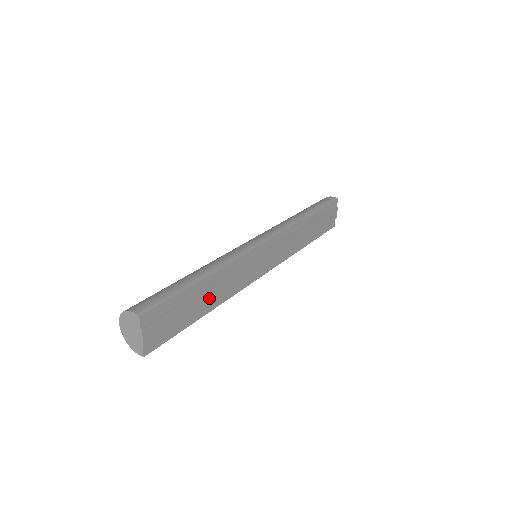
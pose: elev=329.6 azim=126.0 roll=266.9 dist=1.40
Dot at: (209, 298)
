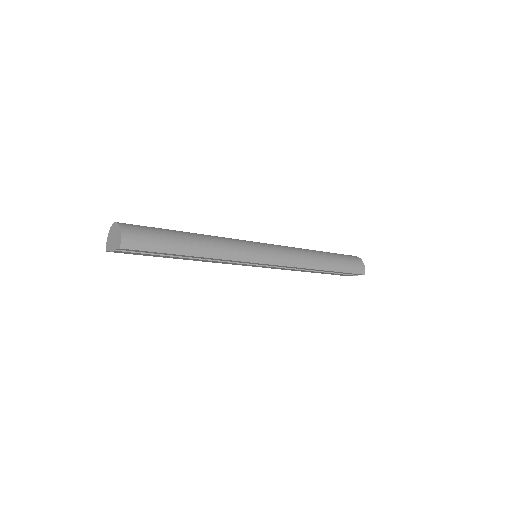
Dot at: (186, 259)
